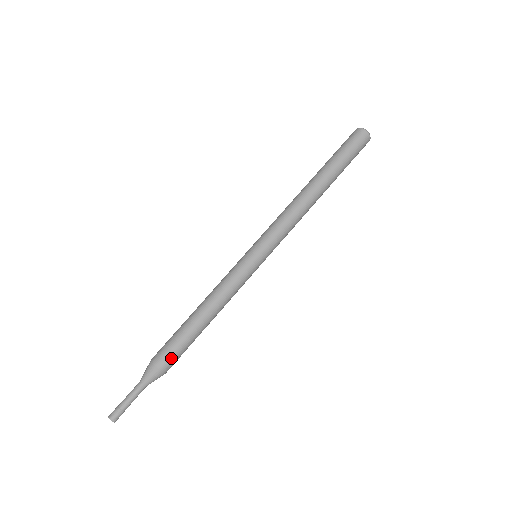
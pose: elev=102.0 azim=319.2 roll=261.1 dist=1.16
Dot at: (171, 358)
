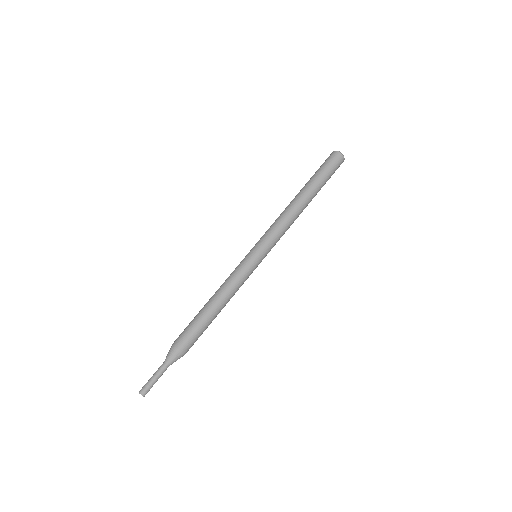
Dot at: (185, 337)
